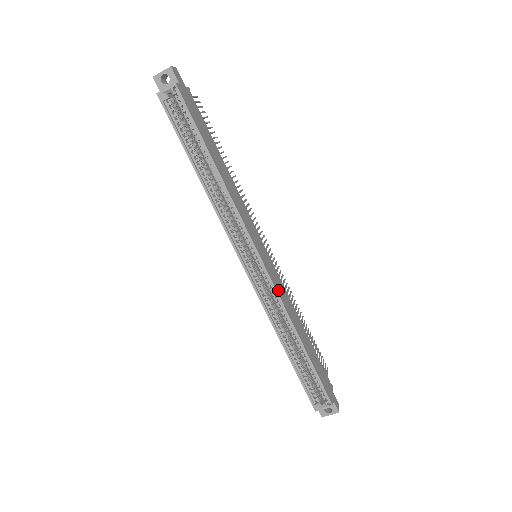
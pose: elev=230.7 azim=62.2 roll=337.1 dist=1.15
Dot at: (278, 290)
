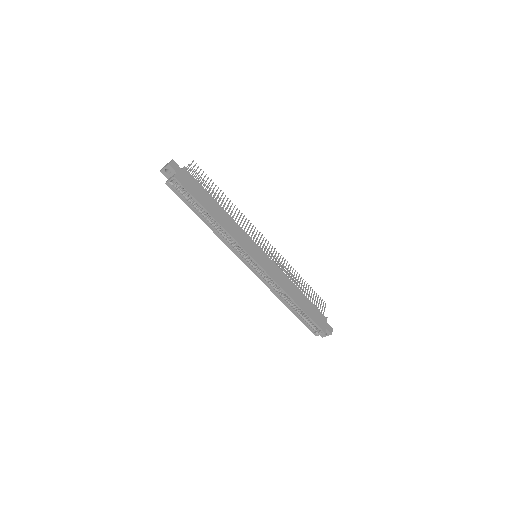
Dot at: (273, 276)
